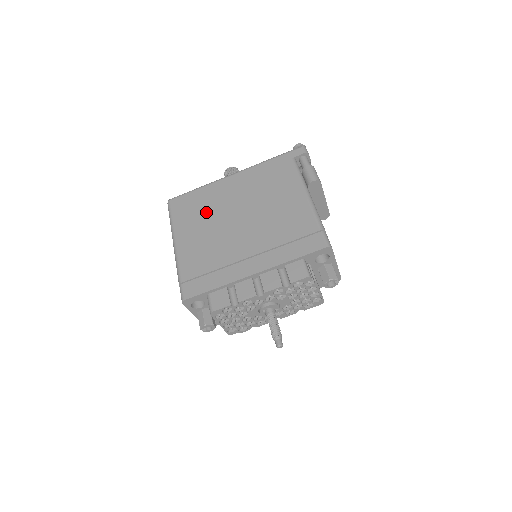
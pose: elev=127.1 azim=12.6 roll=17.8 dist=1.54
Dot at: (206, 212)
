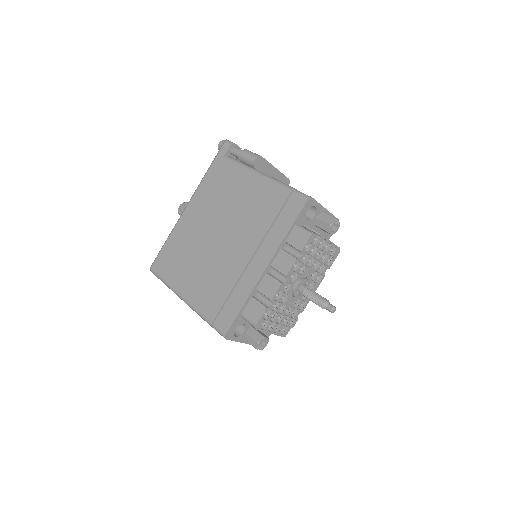
Dot at: (188, 252)
